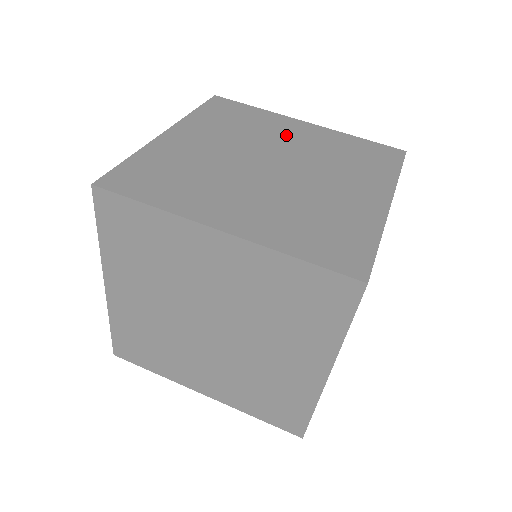
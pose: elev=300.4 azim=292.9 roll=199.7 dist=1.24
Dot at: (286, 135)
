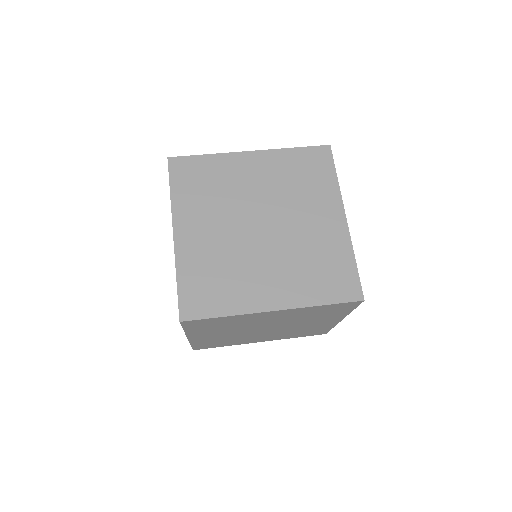
Dot at: (248, 181)
